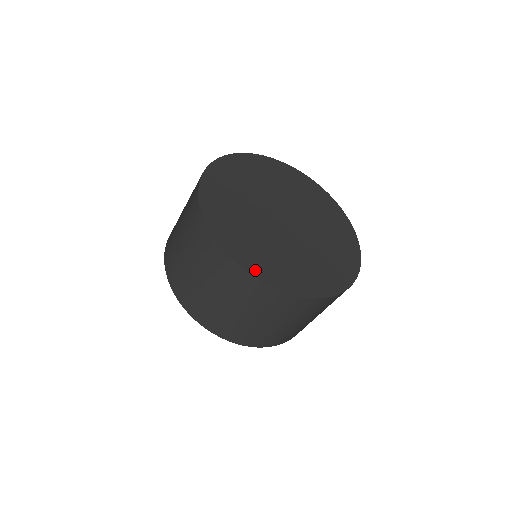
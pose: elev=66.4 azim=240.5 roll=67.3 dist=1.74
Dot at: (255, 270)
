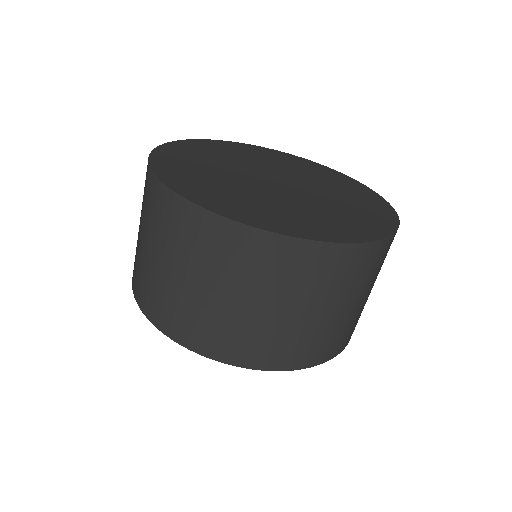
Dot at: (237, 216)
